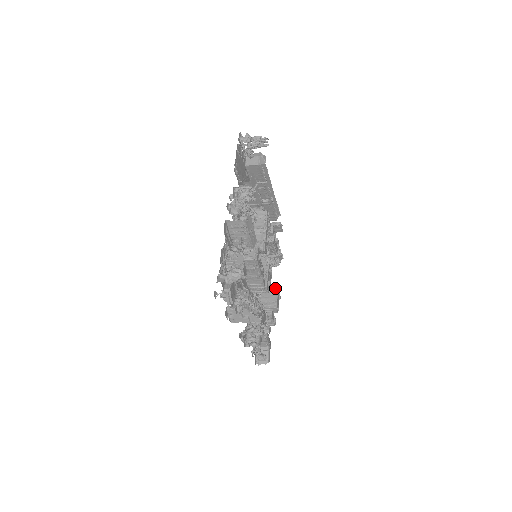
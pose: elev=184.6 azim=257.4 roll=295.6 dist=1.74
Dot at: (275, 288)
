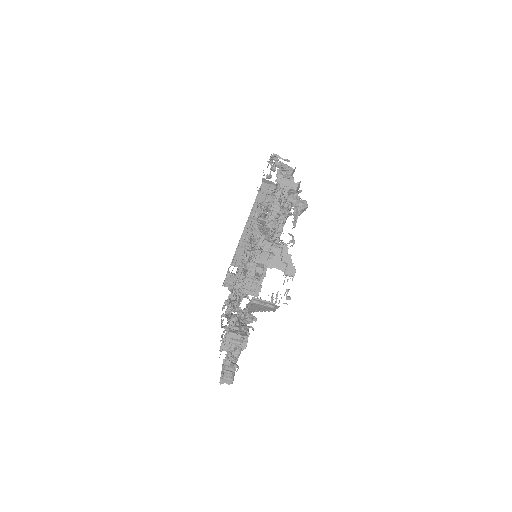
Dot at: occluded
